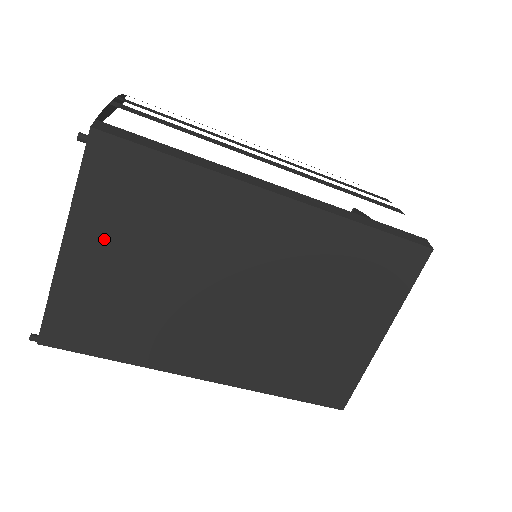
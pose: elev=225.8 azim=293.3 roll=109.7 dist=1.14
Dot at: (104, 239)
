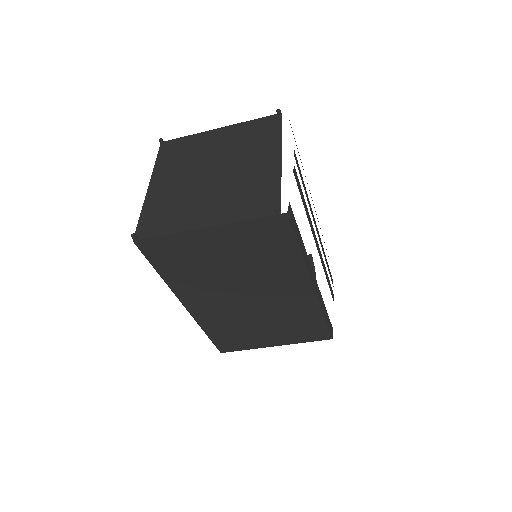
Dot at: (228, 241)
